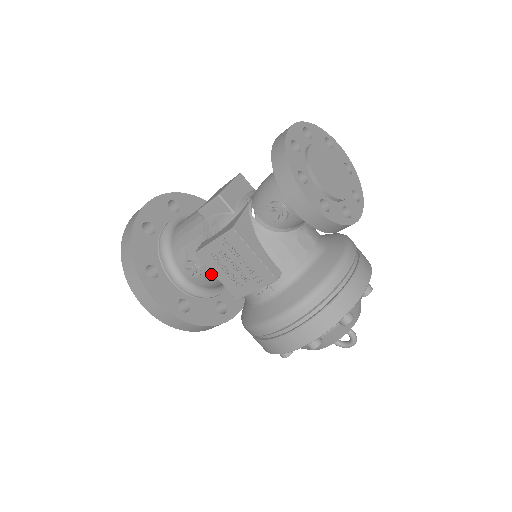
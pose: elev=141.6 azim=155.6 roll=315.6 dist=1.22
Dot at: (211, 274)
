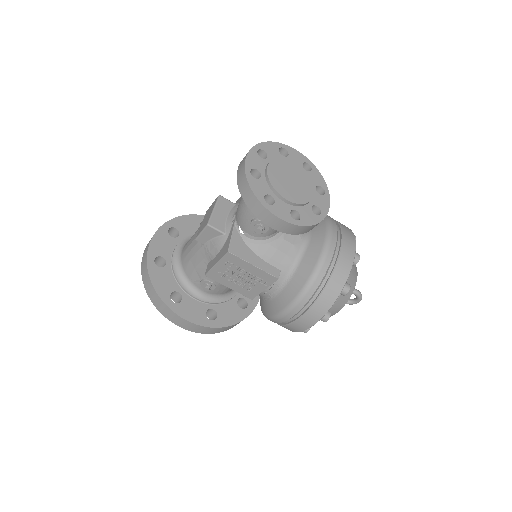
Dot at: occluded
